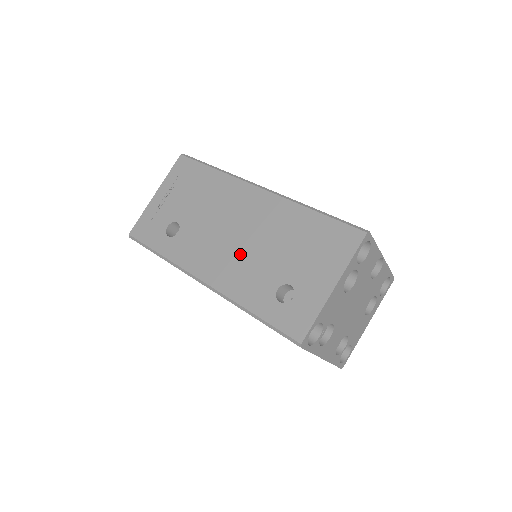
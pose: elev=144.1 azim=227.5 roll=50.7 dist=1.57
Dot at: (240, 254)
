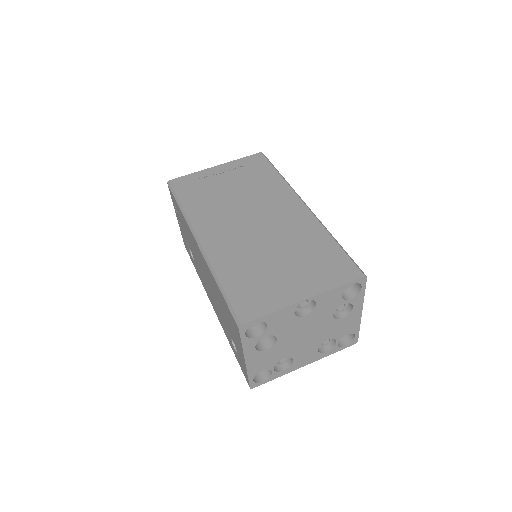
Dot at: (213, 298)
